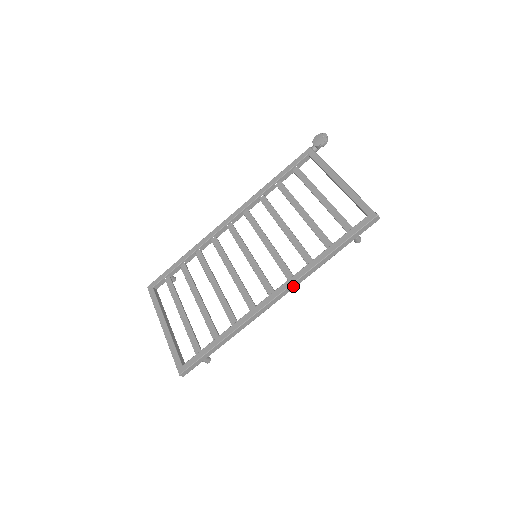
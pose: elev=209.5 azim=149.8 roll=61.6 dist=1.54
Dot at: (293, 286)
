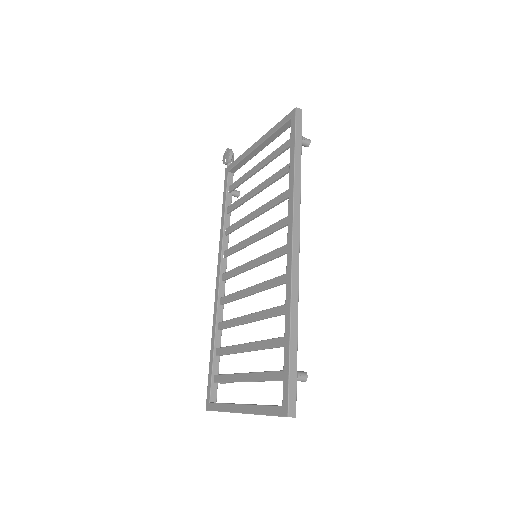
Dot at: (297, 219)
